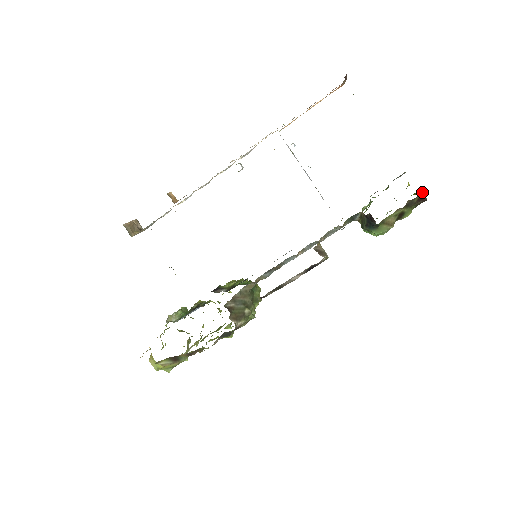
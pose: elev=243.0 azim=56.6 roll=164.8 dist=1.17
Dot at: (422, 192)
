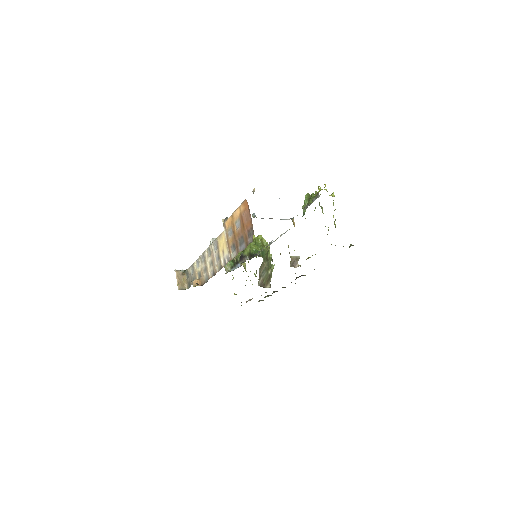
Dot at: occluded
